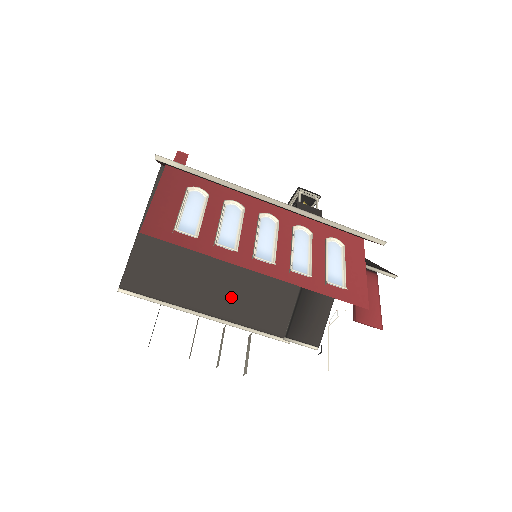
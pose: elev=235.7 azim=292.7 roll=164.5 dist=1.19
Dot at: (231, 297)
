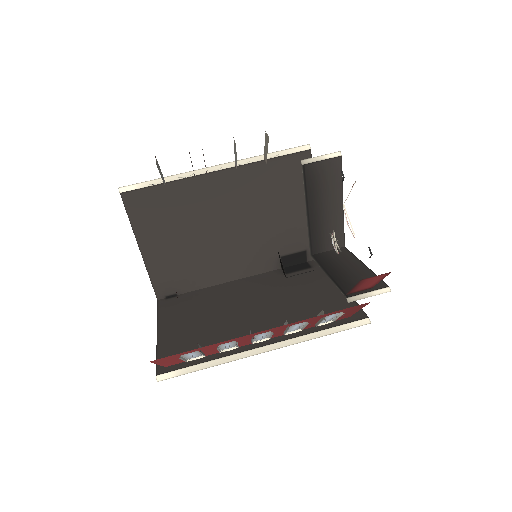
Dot at: (276, 325)
